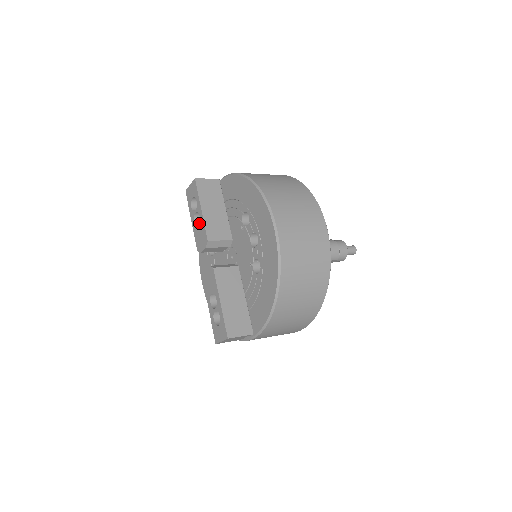
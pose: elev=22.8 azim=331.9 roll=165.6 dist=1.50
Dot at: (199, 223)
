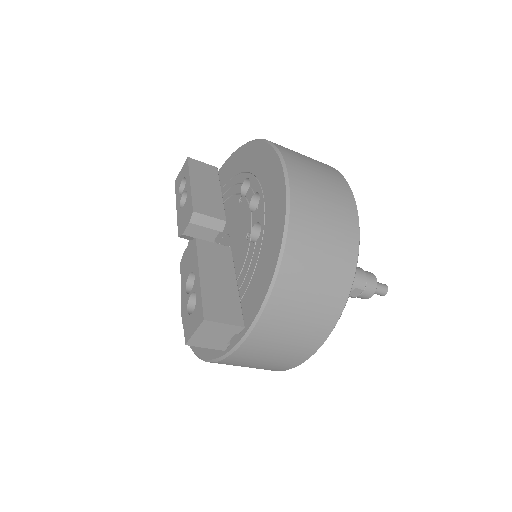
Dot at: occluded
